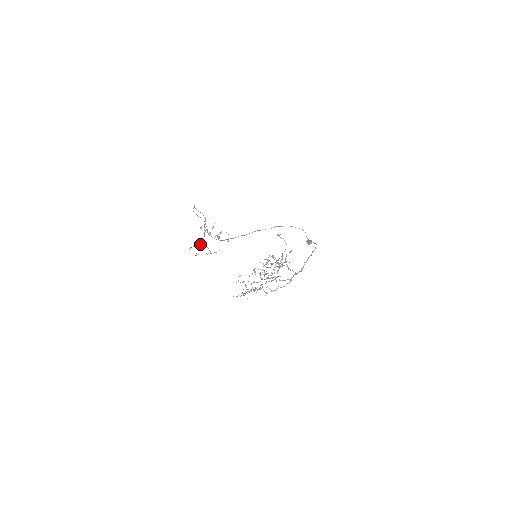
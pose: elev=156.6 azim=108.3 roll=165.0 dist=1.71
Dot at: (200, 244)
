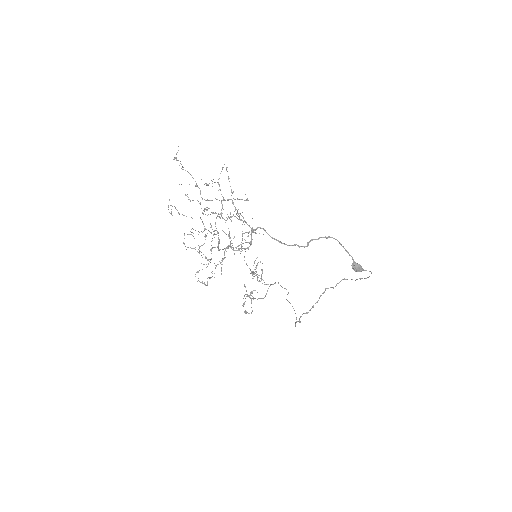
Dot at: occluded
